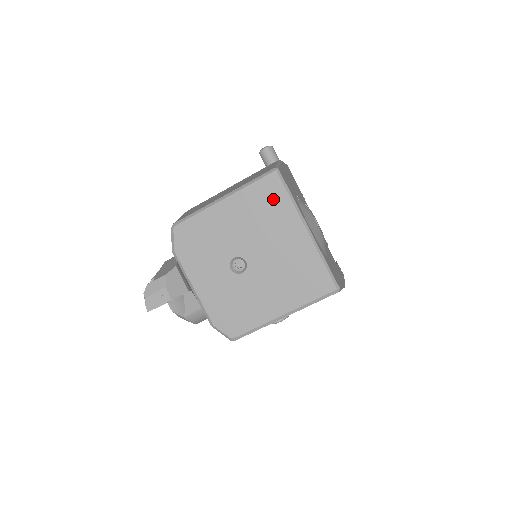
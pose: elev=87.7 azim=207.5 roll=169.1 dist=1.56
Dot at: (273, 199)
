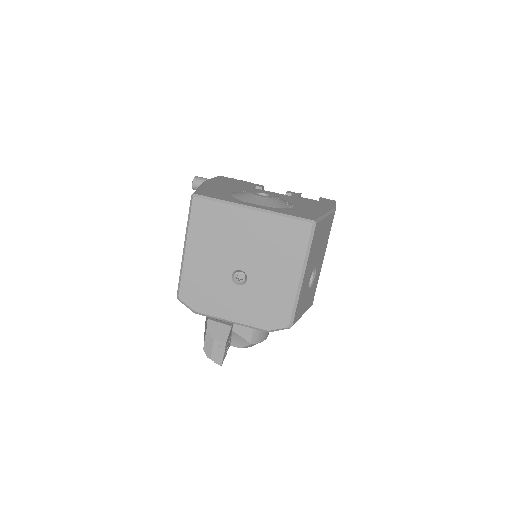
Dot at: (211, 215)
